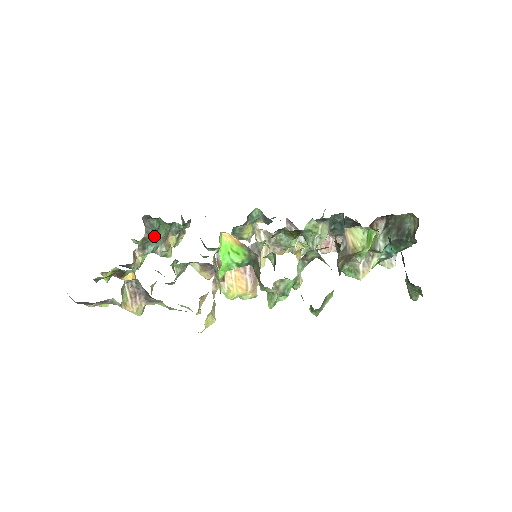
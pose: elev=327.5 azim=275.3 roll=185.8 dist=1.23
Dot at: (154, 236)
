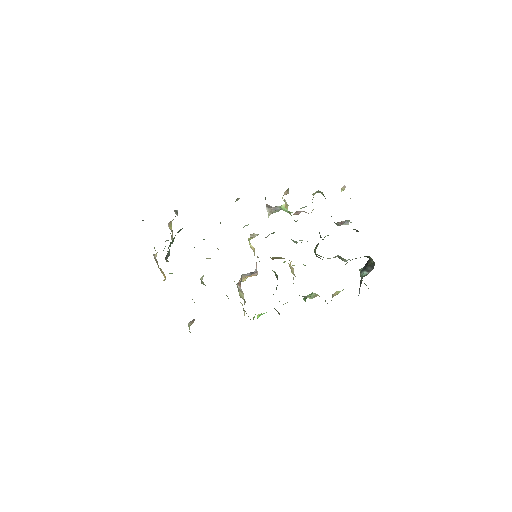
Dot at: (168, 248)
